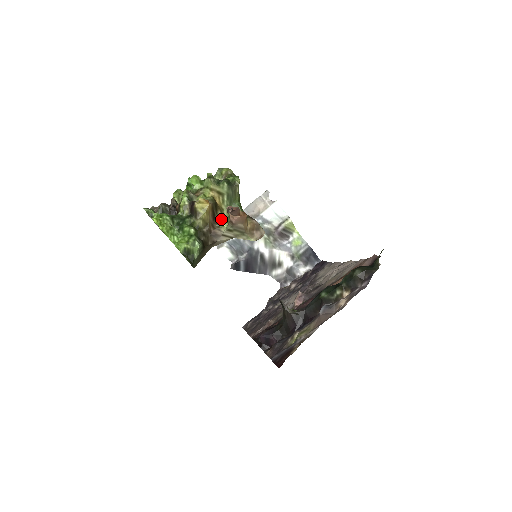
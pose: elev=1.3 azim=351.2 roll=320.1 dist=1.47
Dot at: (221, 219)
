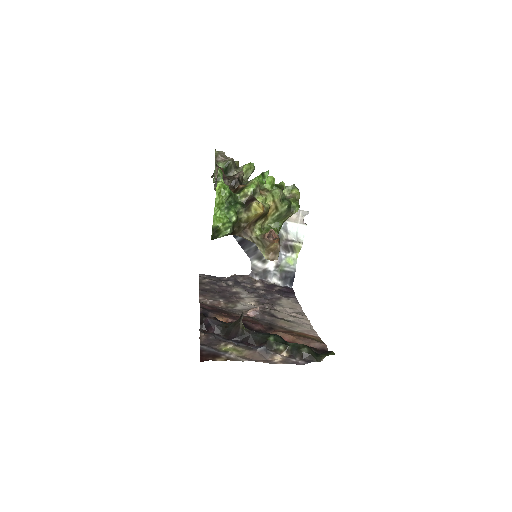
Dot at: (260, 225)
